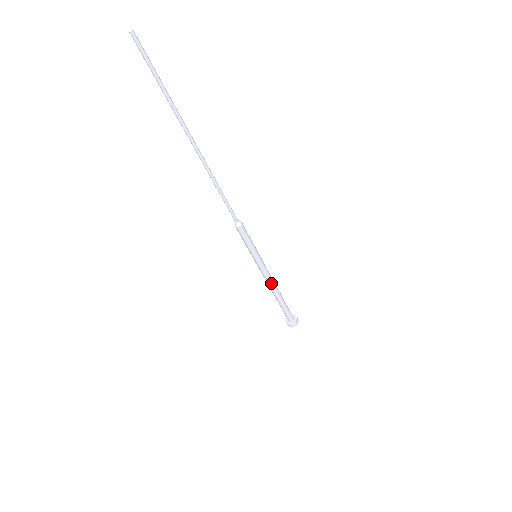
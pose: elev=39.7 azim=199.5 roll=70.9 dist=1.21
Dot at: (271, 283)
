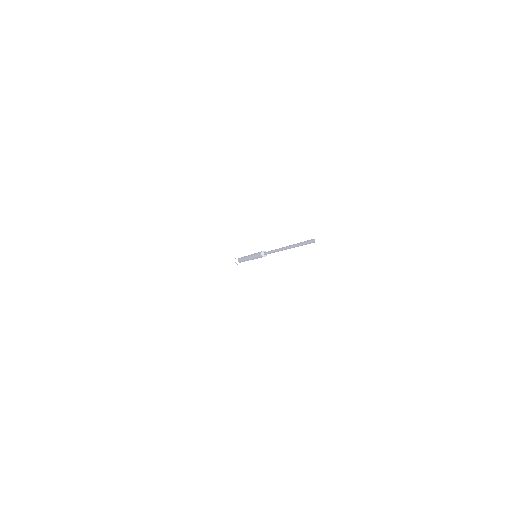
Dot at: occluded
